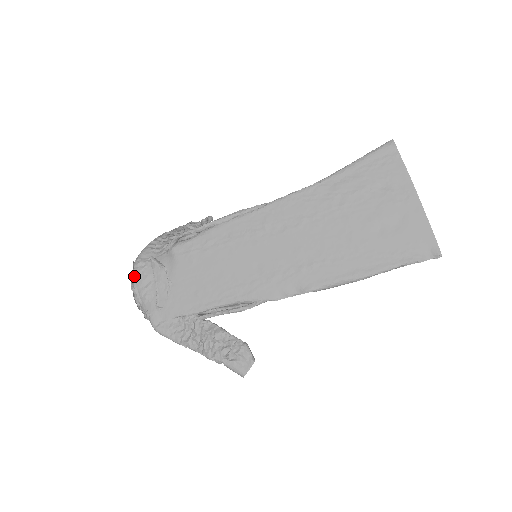
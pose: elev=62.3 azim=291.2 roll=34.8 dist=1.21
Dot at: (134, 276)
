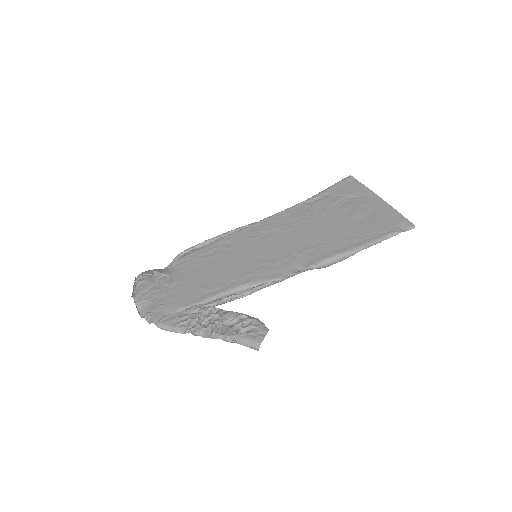
Dot at: (135, 287)
